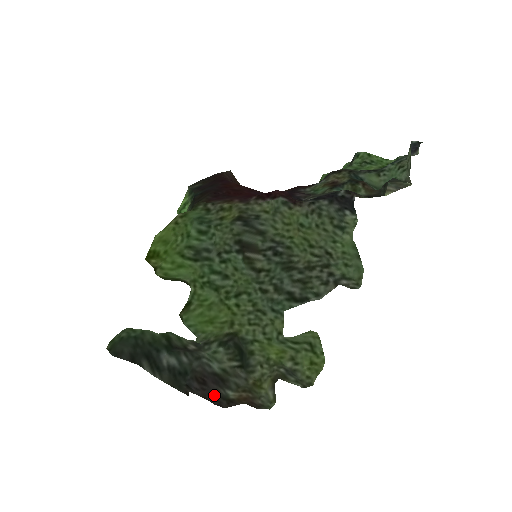
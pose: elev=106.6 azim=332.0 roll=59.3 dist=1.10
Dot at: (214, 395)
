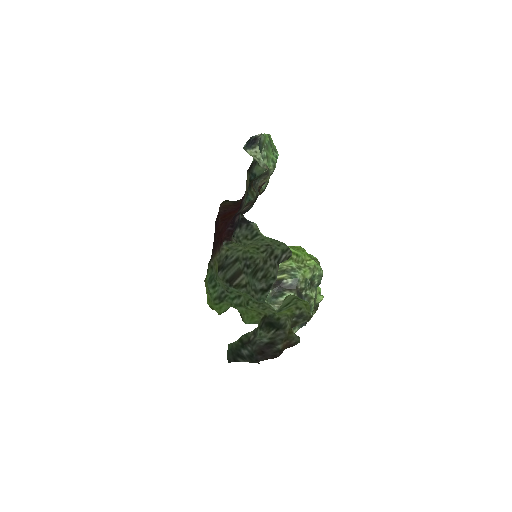
Dot at: (271, 354)
